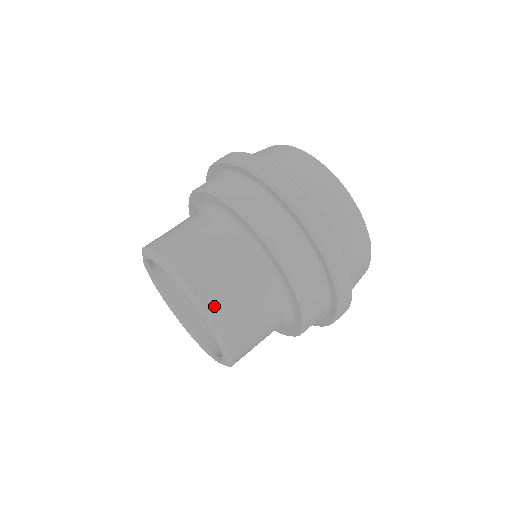
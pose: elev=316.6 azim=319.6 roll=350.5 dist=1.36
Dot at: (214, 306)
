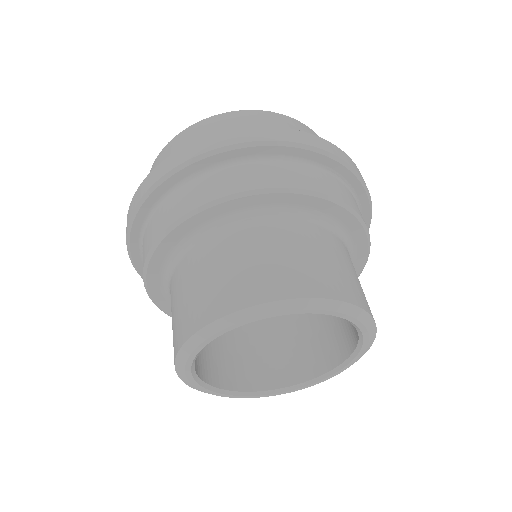
Dot at: (353, 295)
